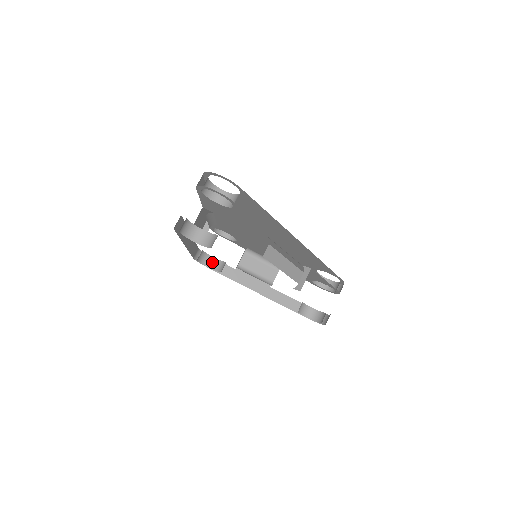
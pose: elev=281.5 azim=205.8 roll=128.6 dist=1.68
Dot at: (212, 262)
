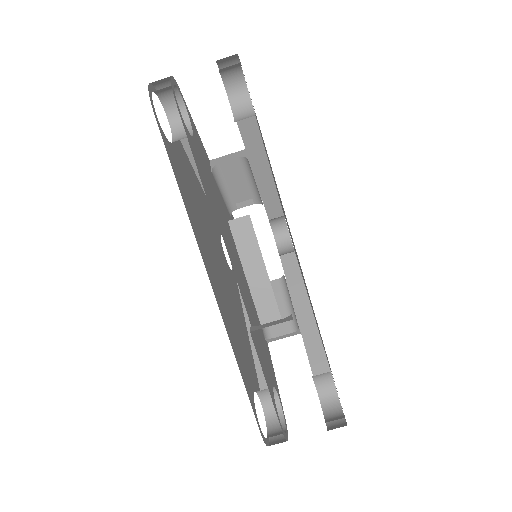
Dot at: occluded
